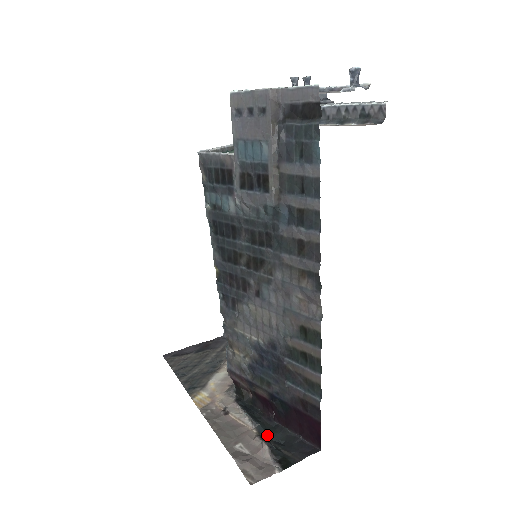
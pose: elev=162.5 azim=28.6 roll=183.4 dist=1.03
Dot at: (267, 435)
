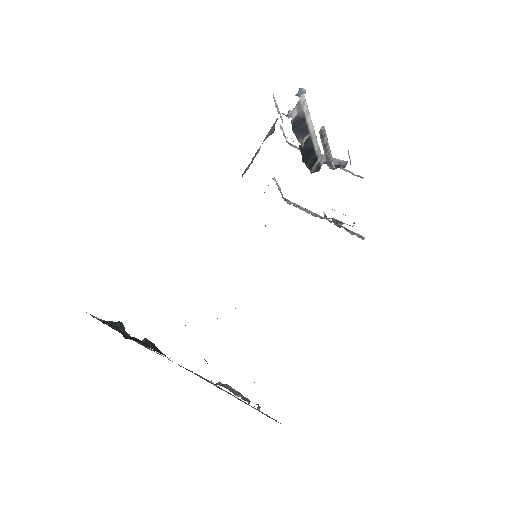
Dot at: (132, 337)
